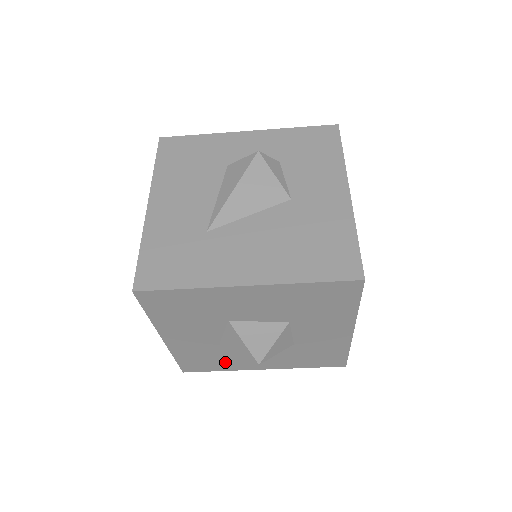
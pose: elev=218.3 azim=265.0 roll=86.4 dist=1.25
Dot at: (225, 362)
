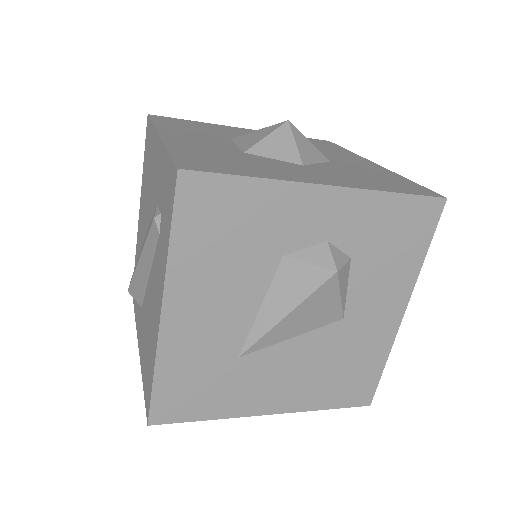
Dot at: occluded
